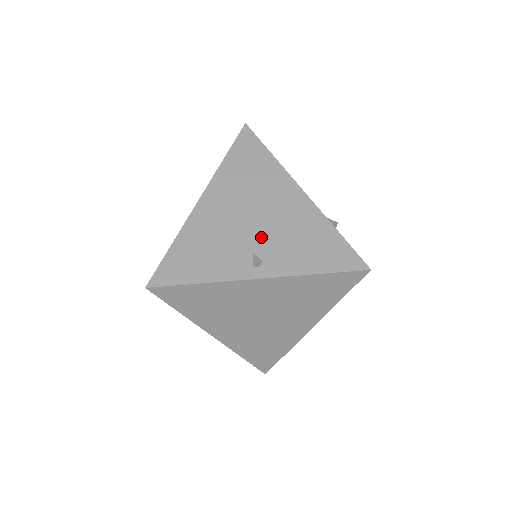
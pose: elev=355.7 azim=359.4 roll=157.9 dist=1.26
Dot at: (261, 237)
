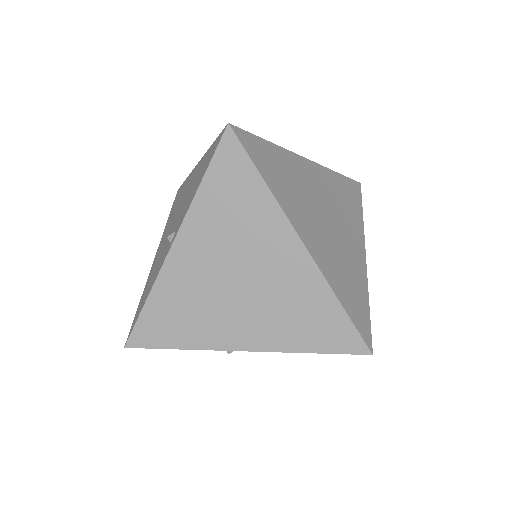
Dot at: (176, 222)
